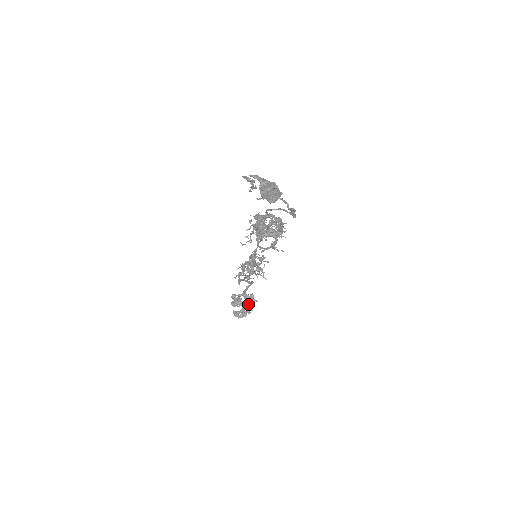
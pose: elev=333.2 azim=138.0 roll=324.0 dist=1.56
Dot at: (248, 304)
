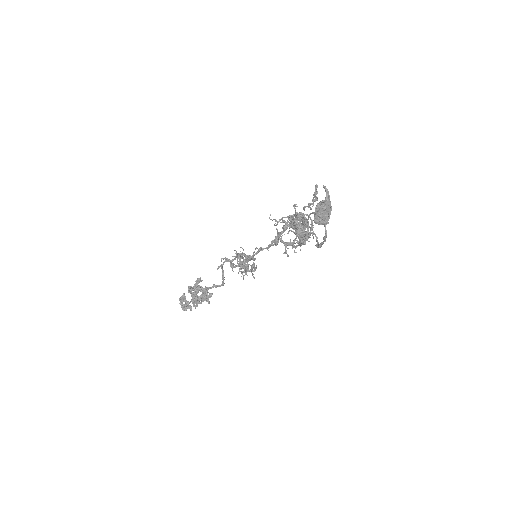
Dot at: (200, 300)
